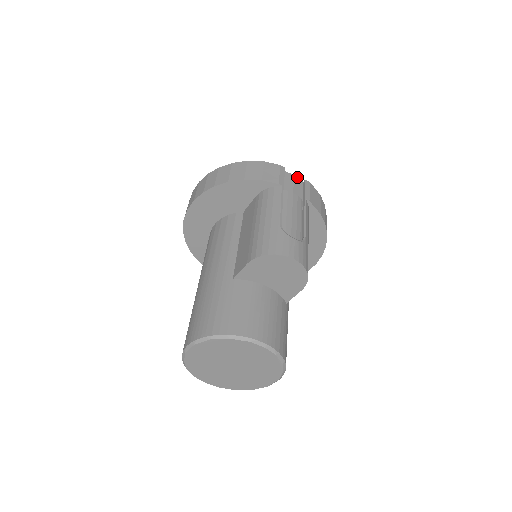
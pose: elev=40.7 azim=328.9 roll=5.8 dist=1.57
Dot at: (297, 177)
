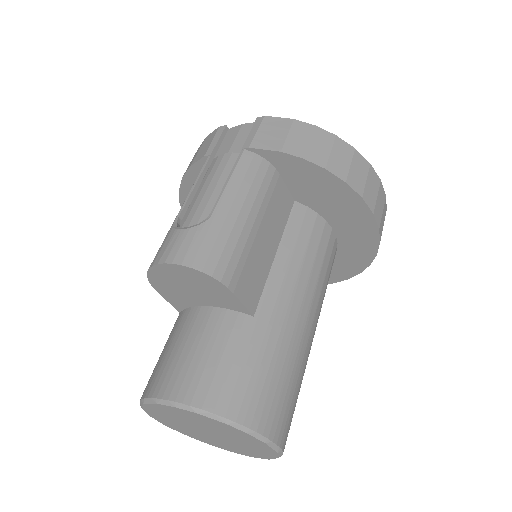
Dot at: (248, 123)
